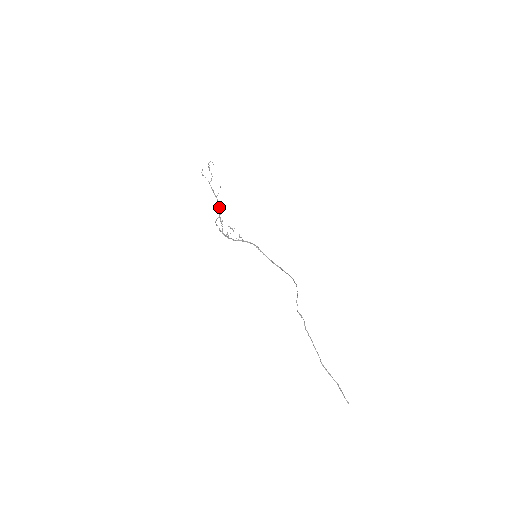
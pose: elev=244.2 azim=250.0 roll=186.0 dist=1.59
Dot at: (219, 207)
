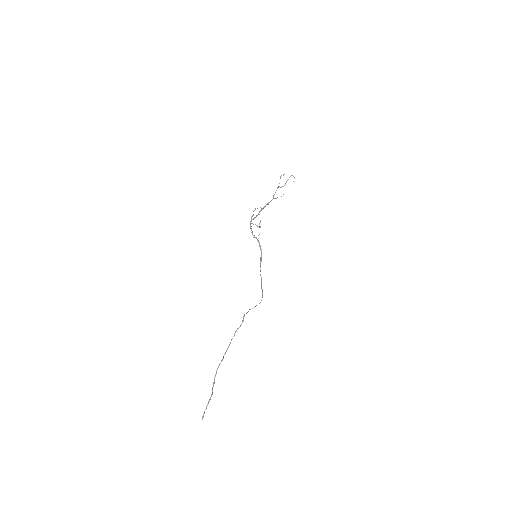
Dot at: (268, 204)
